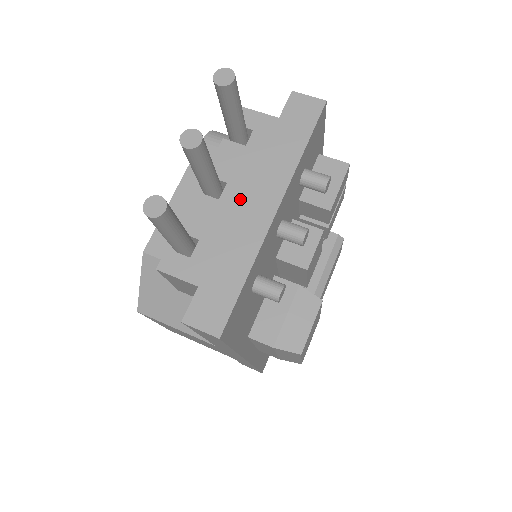
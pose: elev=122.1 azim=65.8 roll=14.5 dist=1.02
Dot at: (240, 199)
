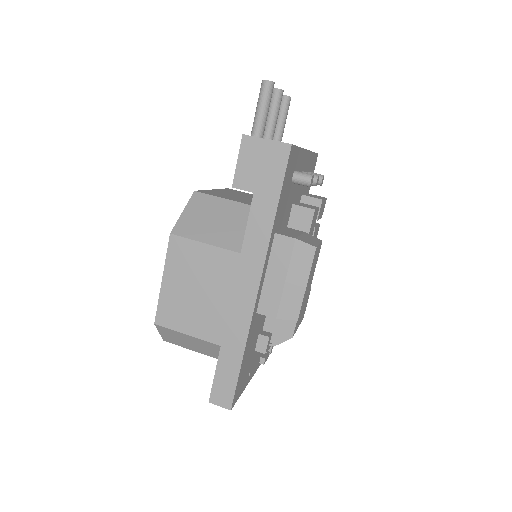
Dot at: occluded
